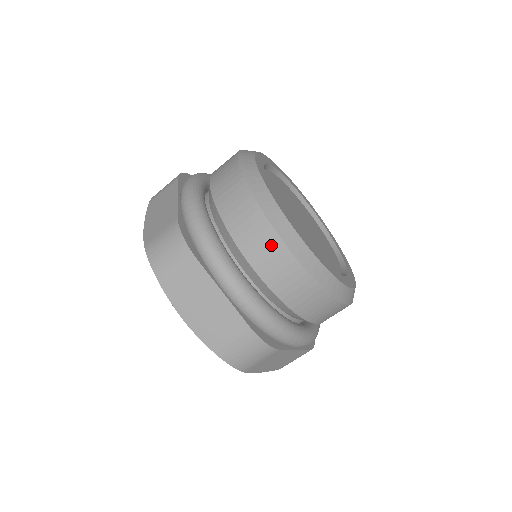
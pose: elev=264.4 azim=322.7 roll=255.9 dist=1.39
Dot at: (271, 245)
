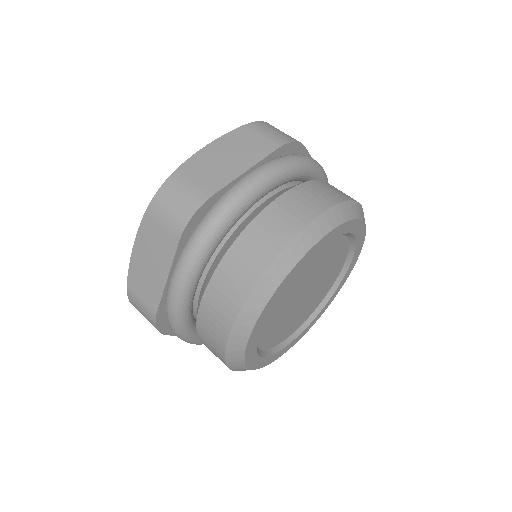
Dot at: (228, 309)
